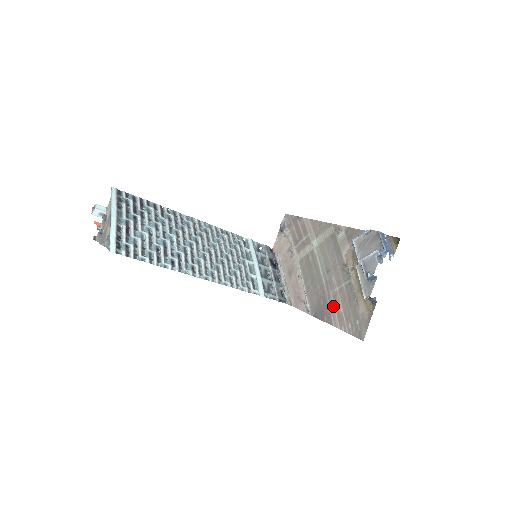
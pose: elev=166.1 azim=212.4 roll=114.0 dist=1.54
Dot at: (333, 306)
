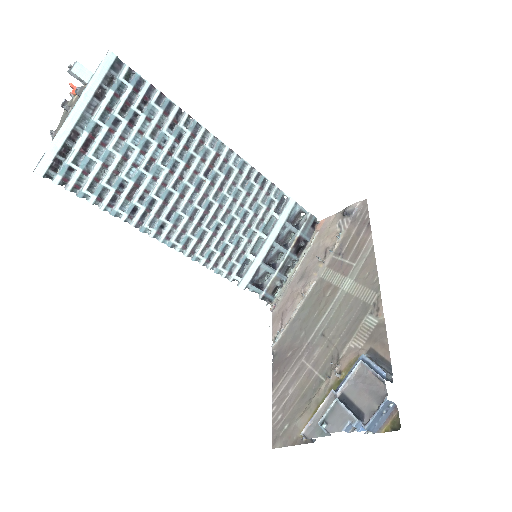
Dot at: (290, 375)
